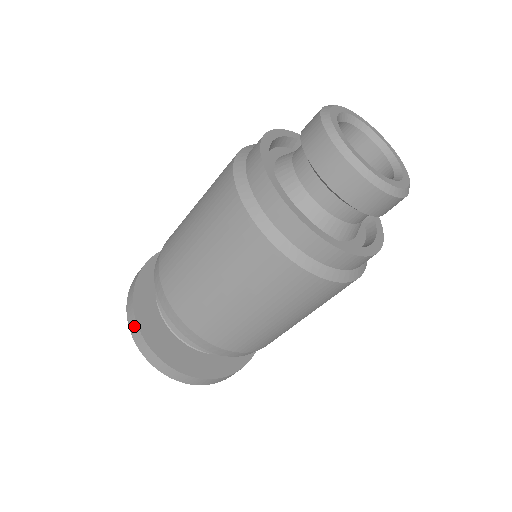
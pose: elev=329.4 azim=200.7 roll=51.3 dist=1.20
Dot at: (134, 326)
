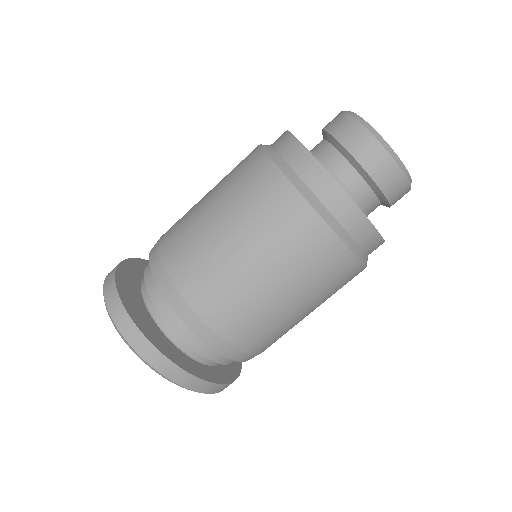
Dot at: (112, 271)
